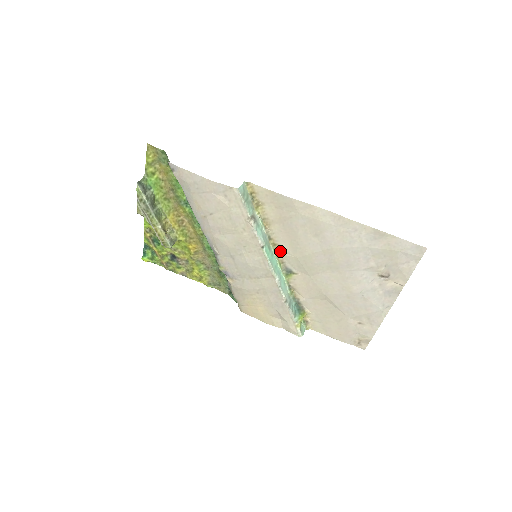
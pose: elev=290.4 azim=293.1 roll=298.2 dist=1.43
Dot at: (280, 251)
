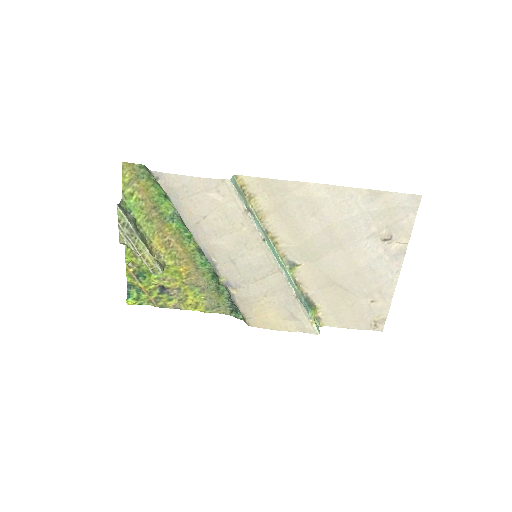
Dot at: (280, 244)
